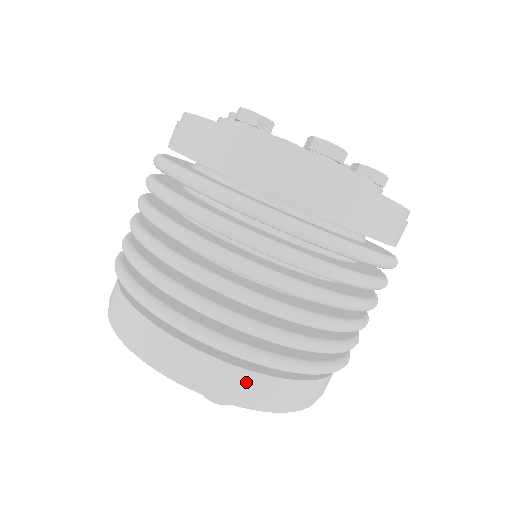
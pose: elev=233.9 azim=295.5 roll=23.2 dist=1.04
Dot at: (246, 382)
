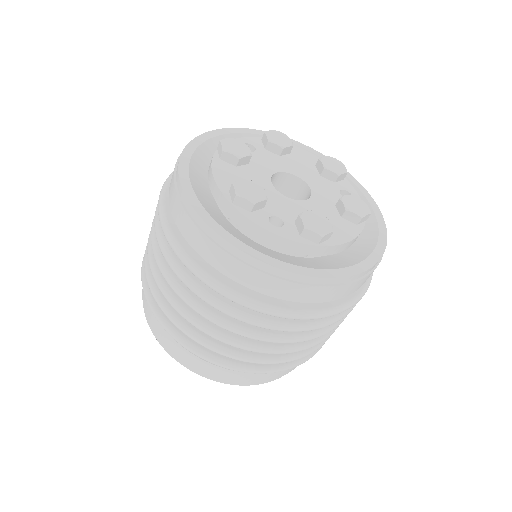
Dot at: (258, 377)
